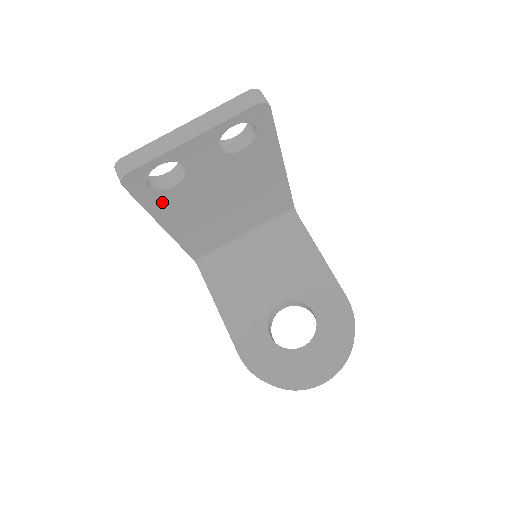
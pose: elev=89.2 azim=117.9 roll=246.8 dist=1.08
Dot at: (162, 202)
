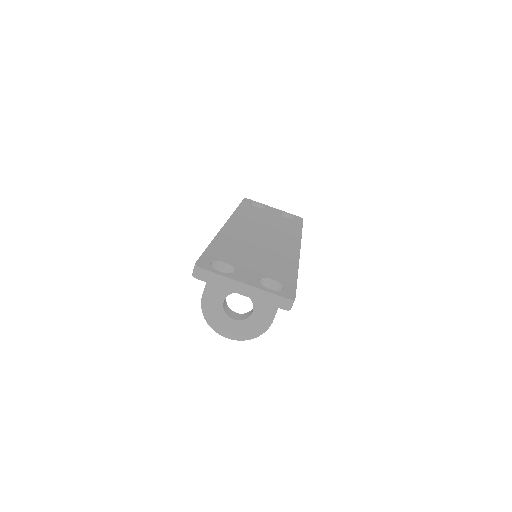
Dot at: occluded
